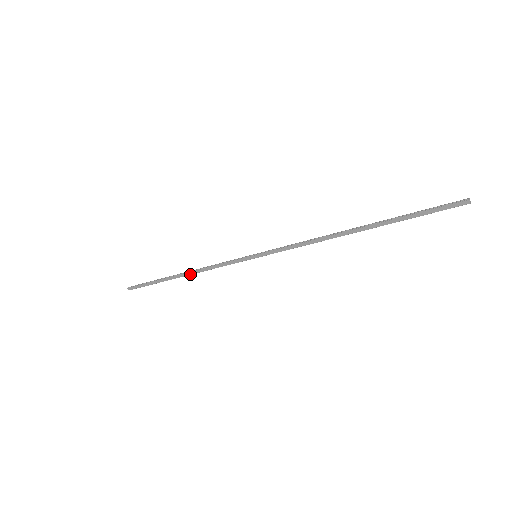
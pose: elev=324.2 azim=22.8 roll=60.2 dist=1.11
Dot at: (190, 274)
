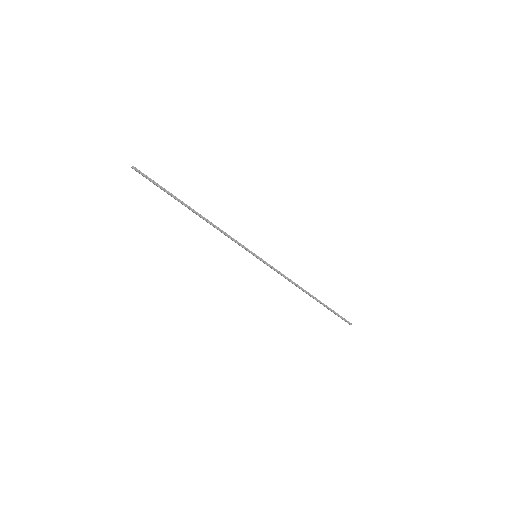
Dot at: (203, 219)
